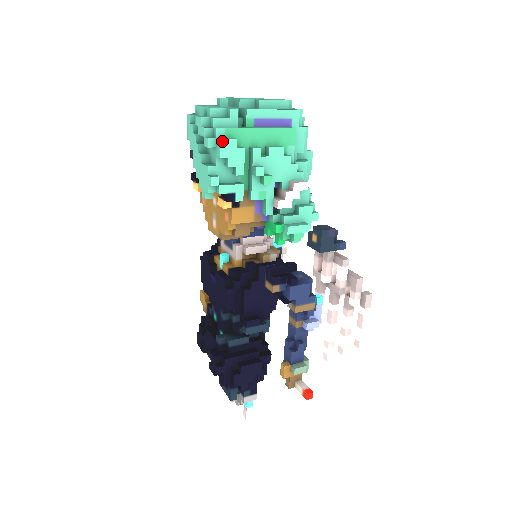
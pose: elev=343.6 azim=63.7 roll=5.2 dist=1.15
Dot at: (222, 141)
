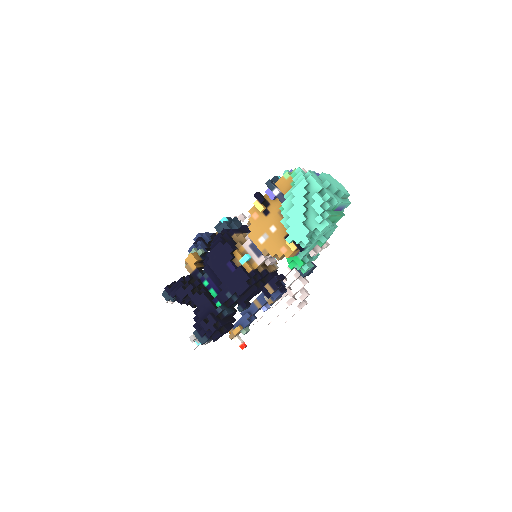
Dot at: (329, 225)
